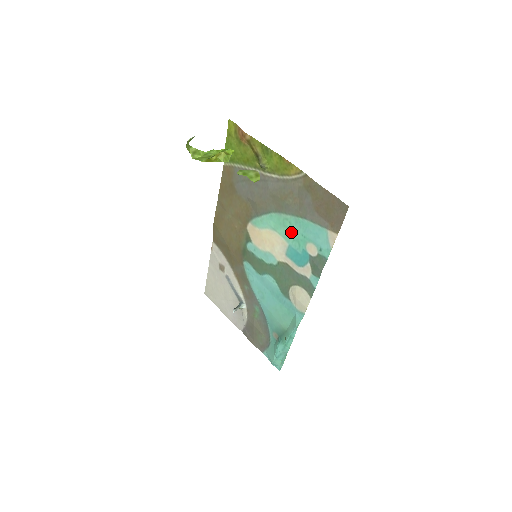
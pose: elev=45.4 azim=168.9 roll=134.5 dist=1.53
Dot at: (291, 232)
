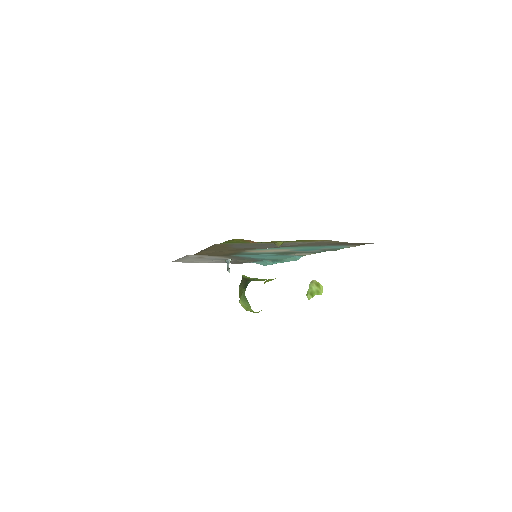
Dot at: (303, 248)
